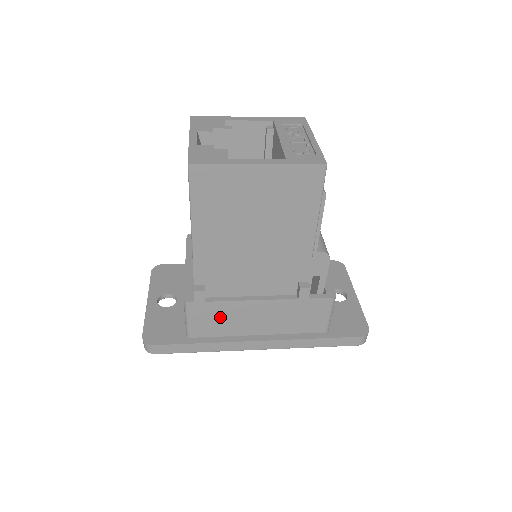
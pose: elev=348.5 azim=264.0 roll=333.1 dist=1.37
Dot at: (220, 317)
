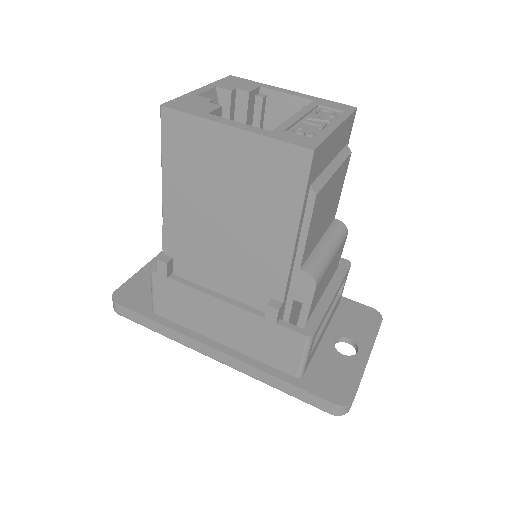
Dot at: (183, 303)
